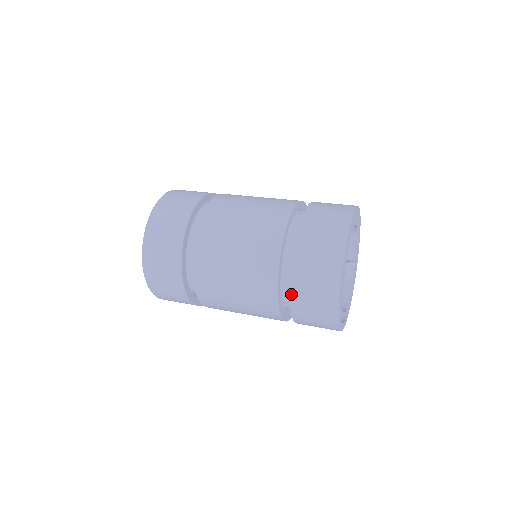
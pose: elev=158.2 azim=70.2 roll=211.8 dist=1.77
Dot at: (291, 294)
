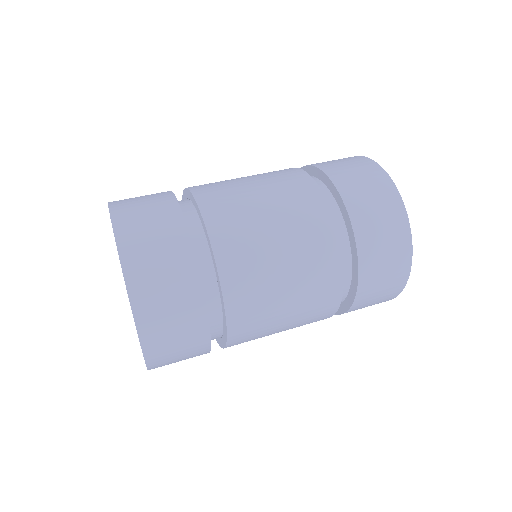
Dot at: (349, 310)
